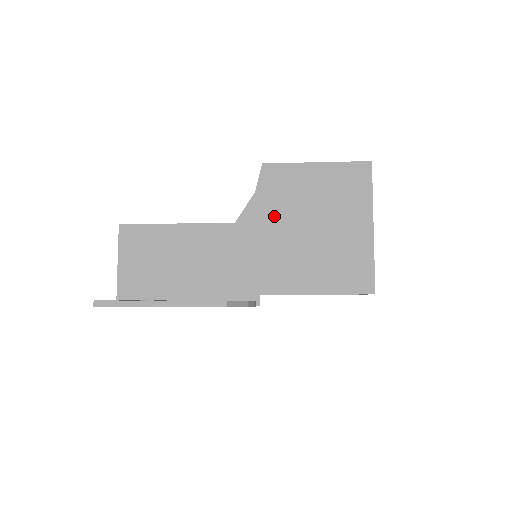
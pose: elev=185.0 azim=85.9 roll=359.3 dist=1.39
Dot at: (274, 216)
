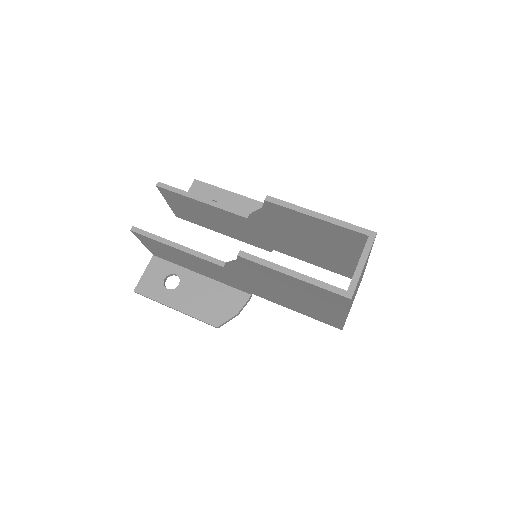
Dot at: (256, 279)
